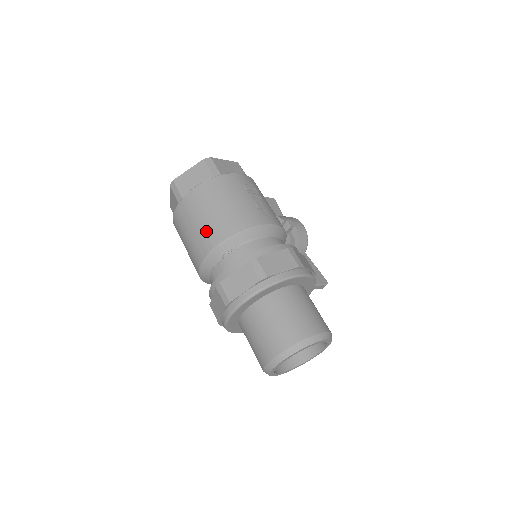
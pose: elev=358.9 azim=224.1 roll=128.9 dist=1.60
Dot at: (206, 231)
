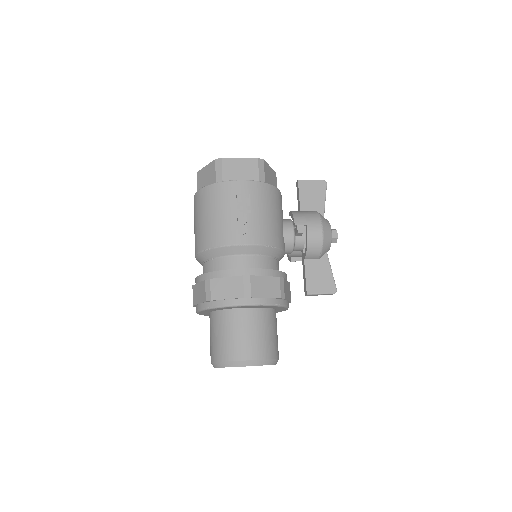
Dot at: (196, 236)
